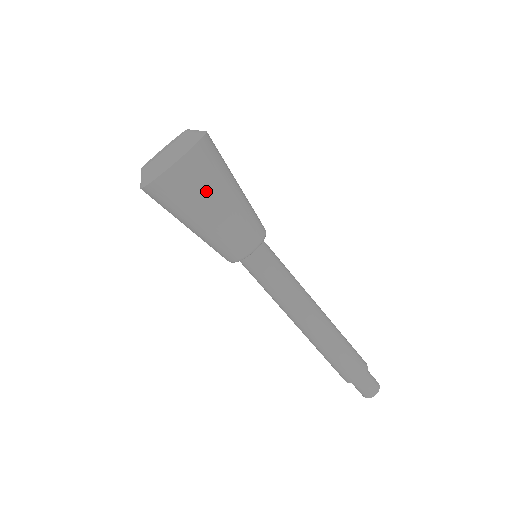
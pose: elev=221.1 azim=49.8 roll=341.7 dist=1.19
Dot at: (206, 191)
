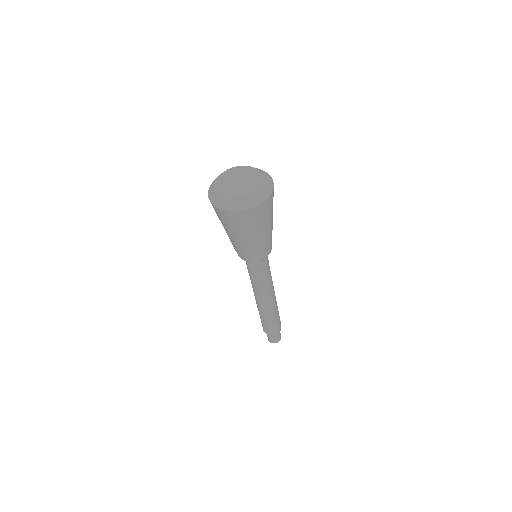
Dot at: (260, 225)
